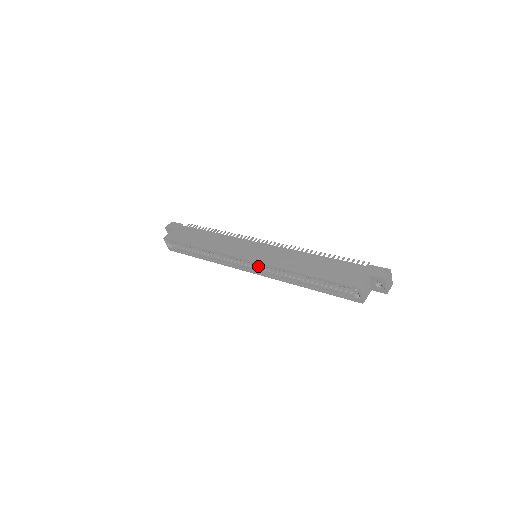
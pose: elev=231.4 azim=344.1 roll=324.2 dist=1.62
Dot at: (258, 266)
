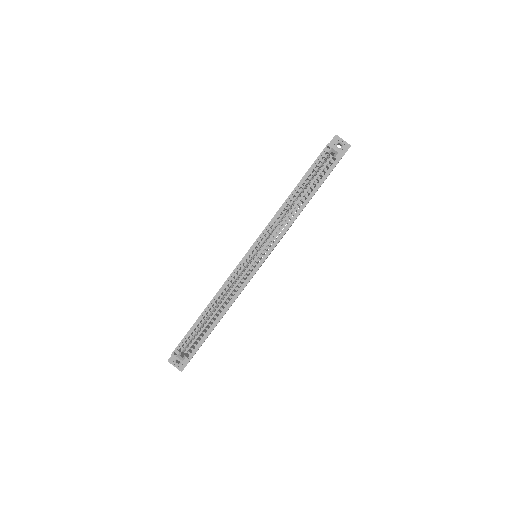
Dot at: (263, 250)
